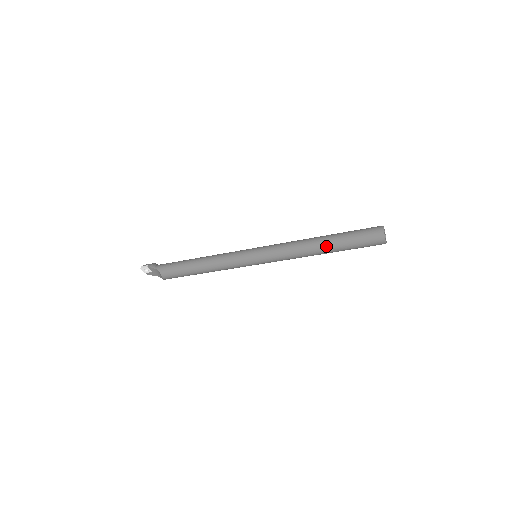
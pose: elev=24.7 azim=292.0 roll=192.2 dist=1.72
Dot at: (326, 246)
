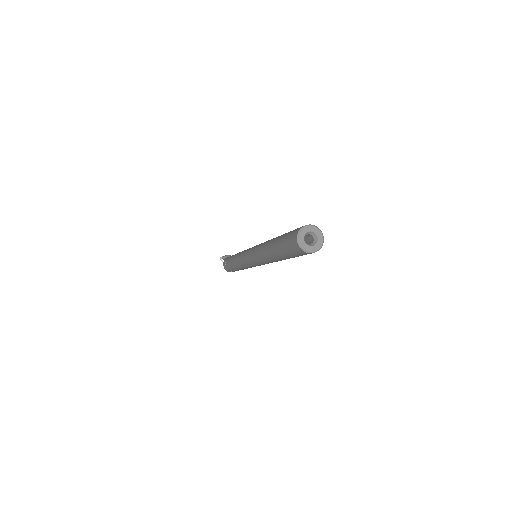
Dot at: (271, 248)
